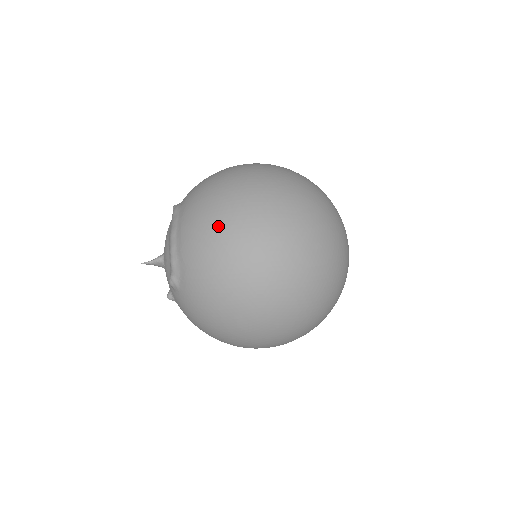
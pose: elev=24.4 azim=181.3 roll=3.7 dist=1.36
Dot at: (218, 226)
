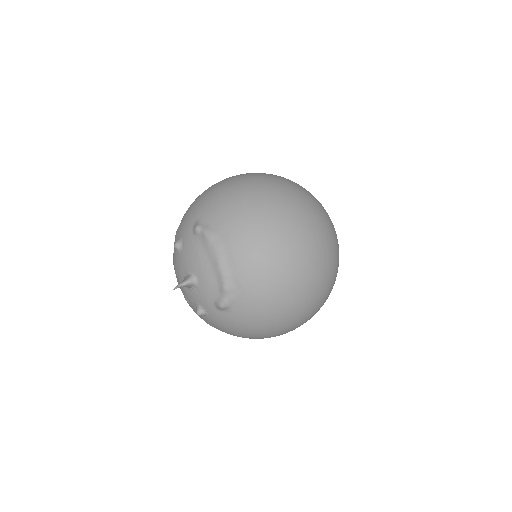
Dot at: (280, 255)
